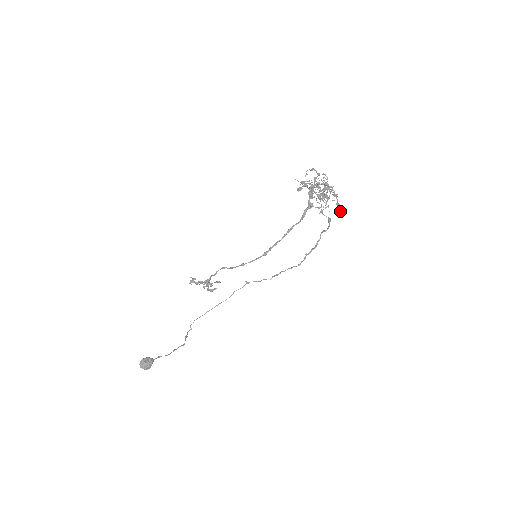
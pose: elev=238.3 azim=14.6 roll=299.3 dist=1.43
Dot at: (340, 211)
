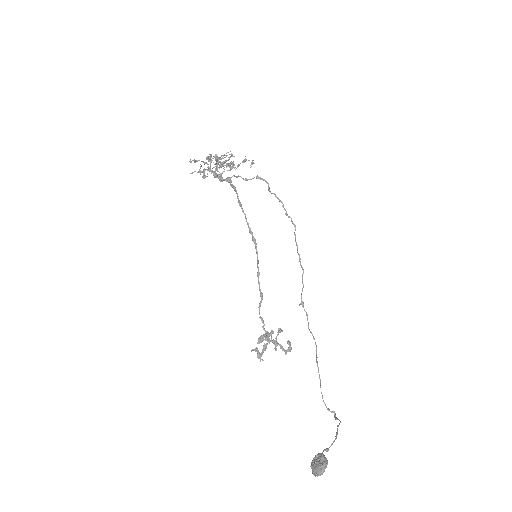
Dot at: (252, 162)
